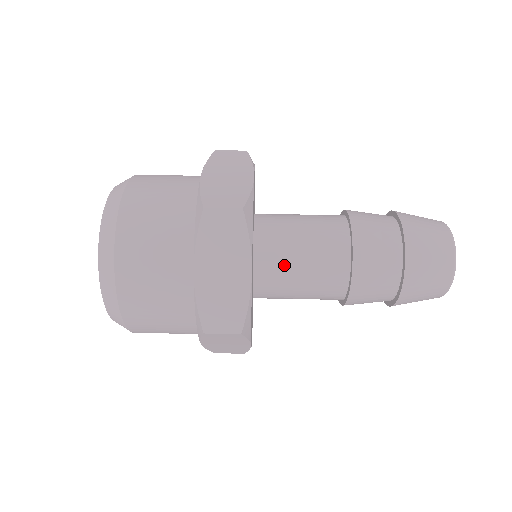
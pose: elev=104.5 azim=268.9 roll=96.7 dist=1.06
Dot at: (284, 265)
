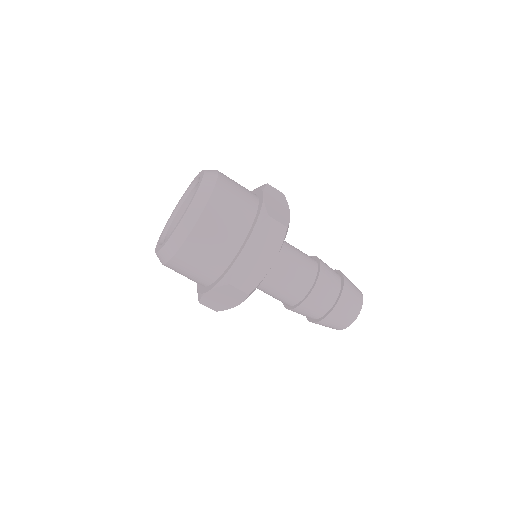
Dot at: (278, 269)
